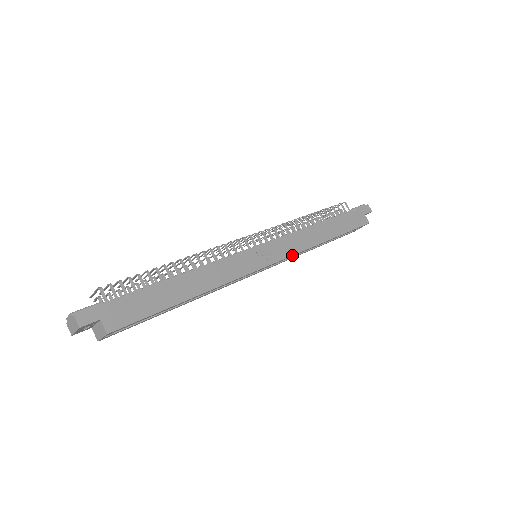
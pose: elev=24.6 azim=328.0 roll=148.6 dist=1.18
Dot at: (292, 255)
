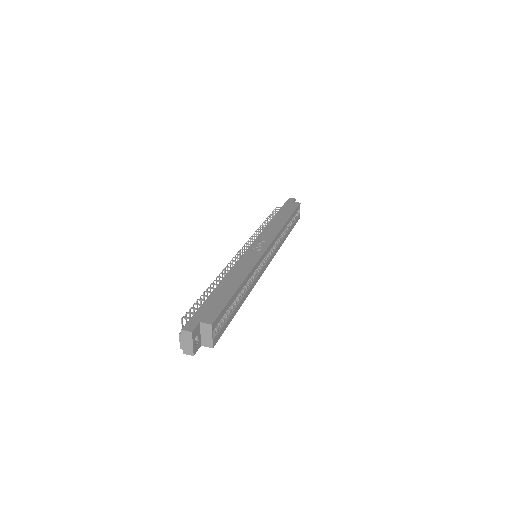
Dot at: (275, 237)
